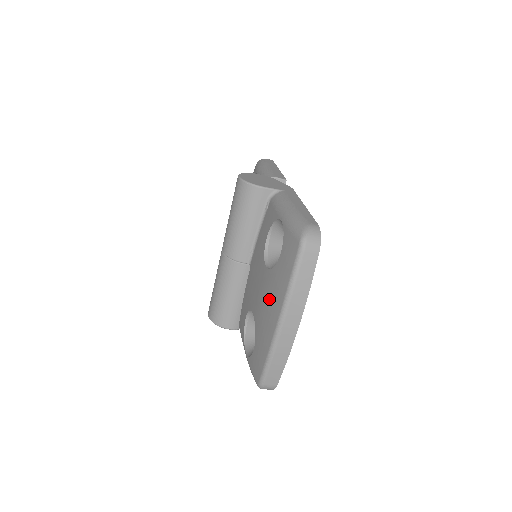
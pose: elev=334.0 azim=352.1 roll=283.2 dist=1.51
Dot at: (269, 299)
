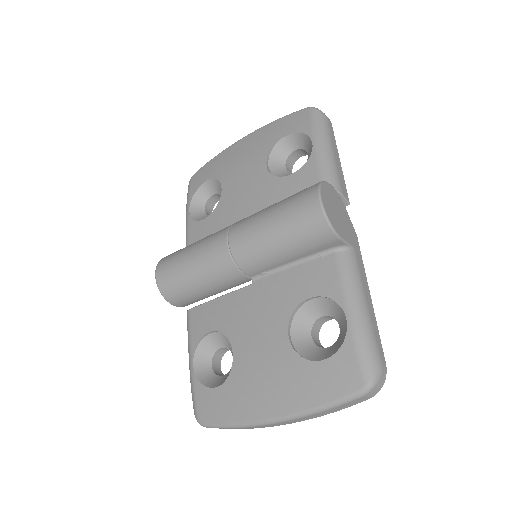
Dot at: (275, 381)
